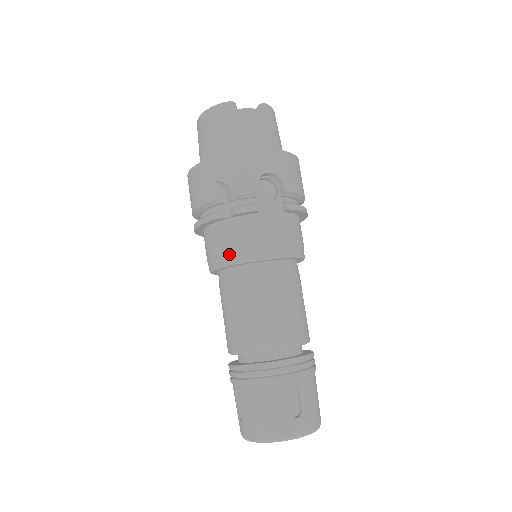
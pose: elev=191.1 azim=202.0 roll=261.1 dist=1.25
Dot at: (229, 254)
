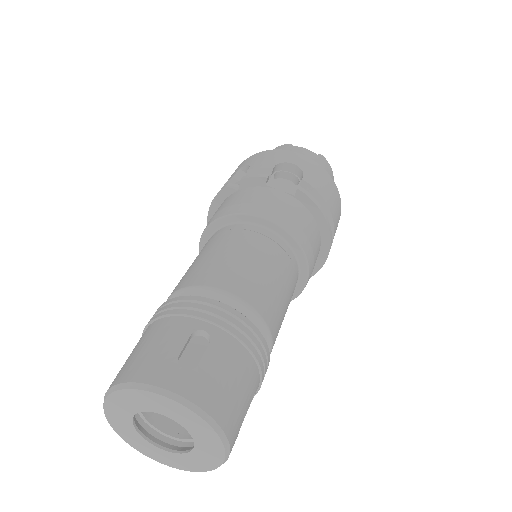
Dot at: (219, 213)
